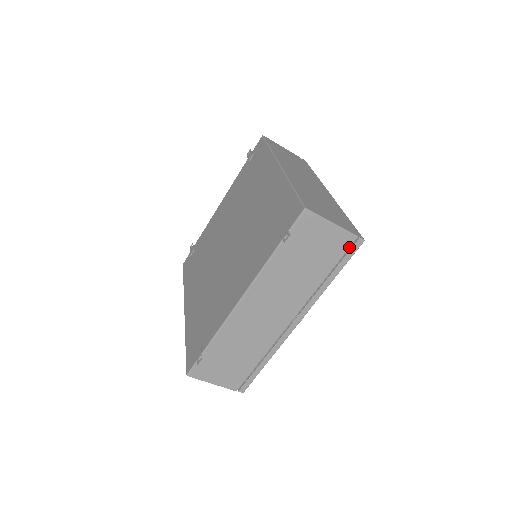
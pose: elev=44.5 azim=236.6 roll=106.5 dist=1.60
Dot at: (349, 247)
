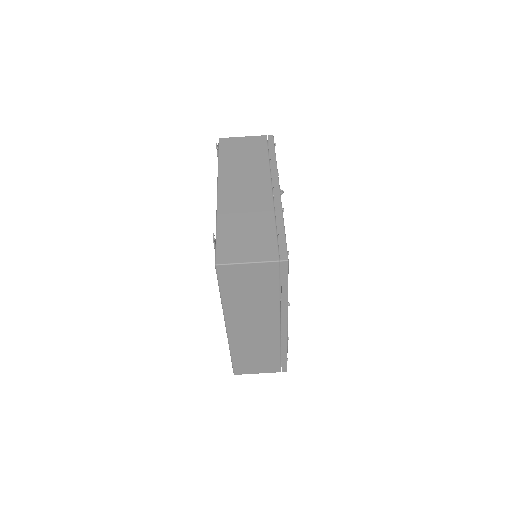
Dot at: (266, 141)
